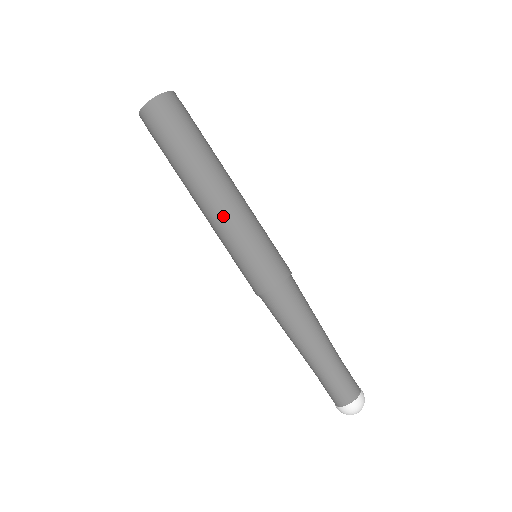
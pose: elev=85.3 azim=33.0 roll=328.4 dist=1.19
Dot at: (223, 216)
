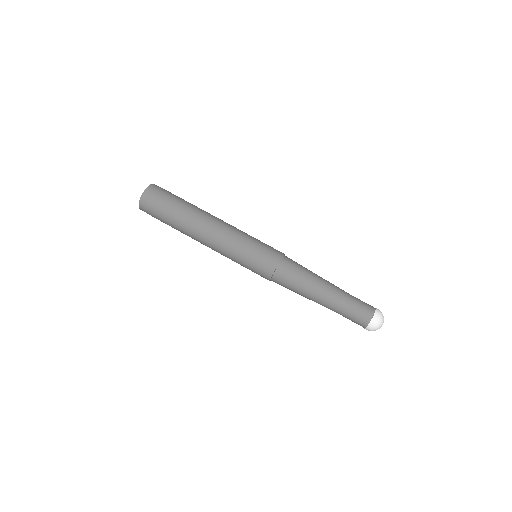
Dot at: (228, 228)
